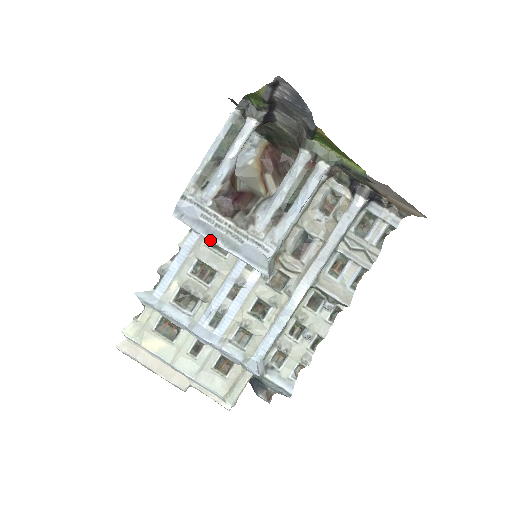
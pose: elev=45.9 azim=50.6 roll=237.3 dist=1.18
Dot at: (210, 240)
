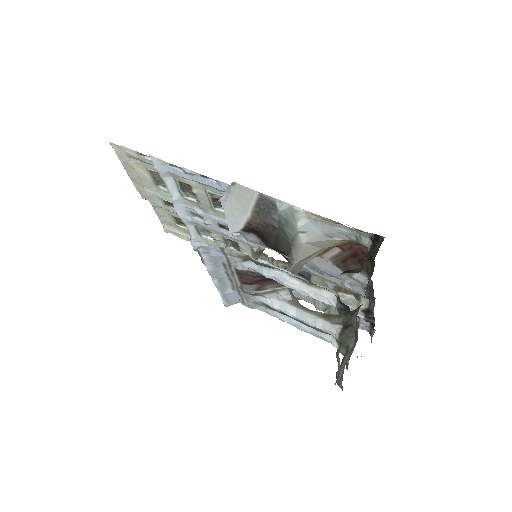
Dot at: occluded
